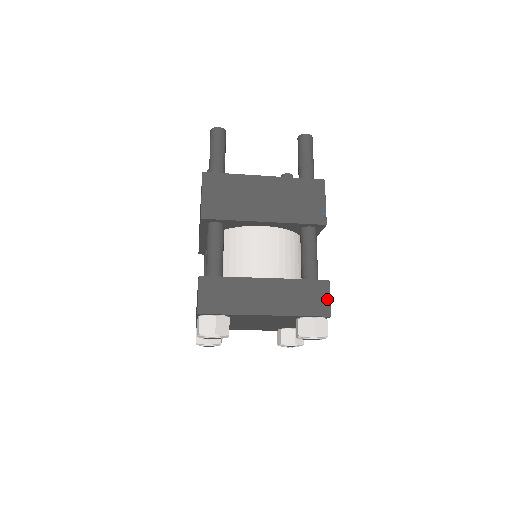
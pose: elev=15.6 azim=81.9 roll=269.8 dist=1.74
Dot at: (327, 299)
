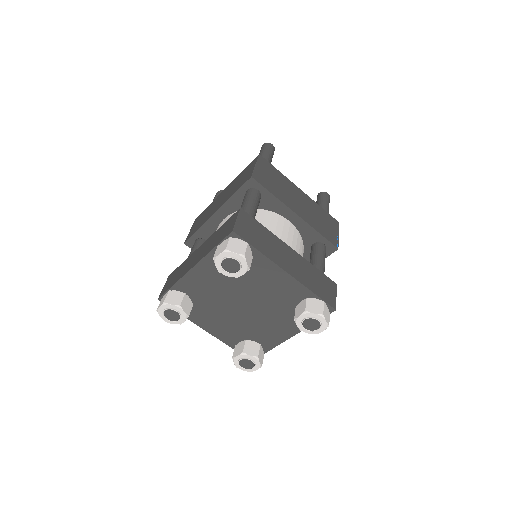
Dot at: (334, 296)
